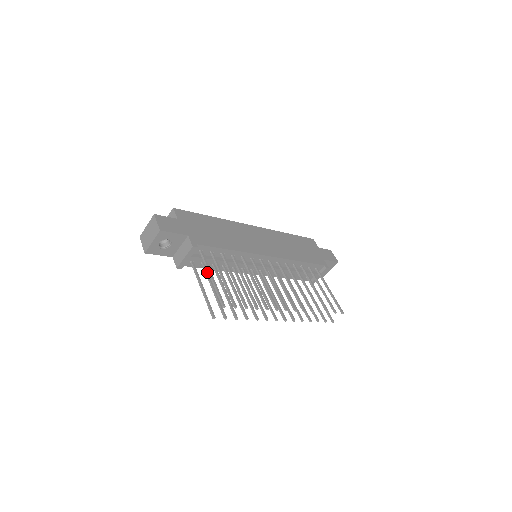
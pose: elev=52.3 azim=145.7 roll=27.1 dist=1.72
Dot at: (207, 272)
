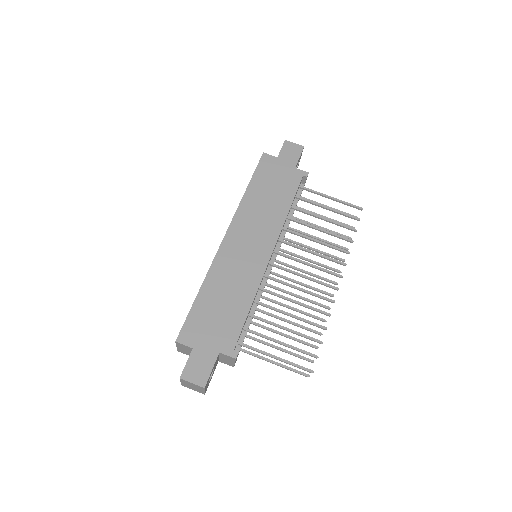
Dot at: (254, 339)
